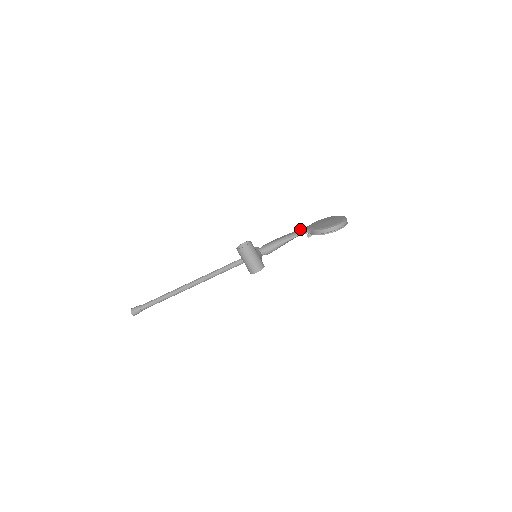
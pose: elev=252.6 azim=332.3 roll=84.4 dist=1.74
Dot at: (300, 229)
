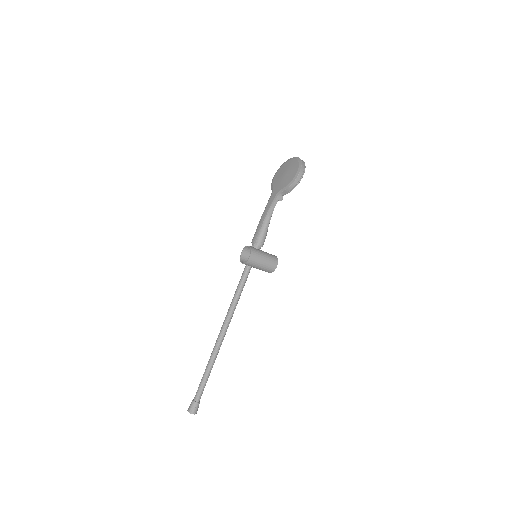
Dot at: (269, 200)
